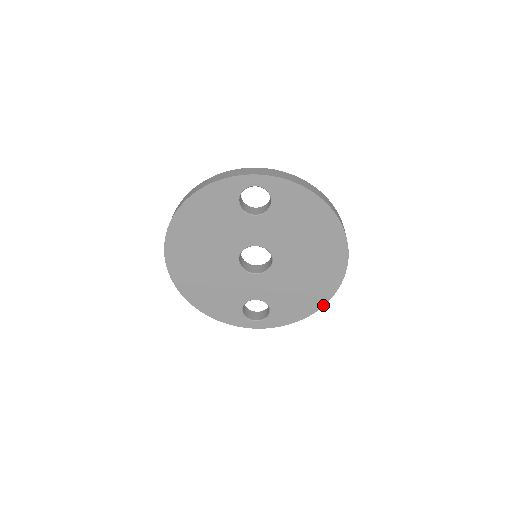
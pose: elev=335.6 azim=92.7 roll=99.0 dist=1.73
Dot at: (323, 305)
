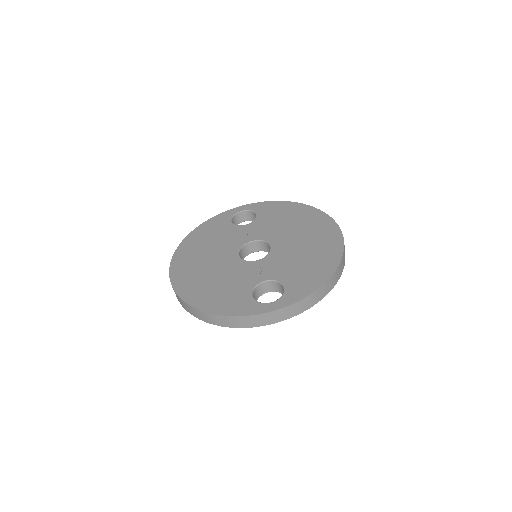
Dot at: occluded
